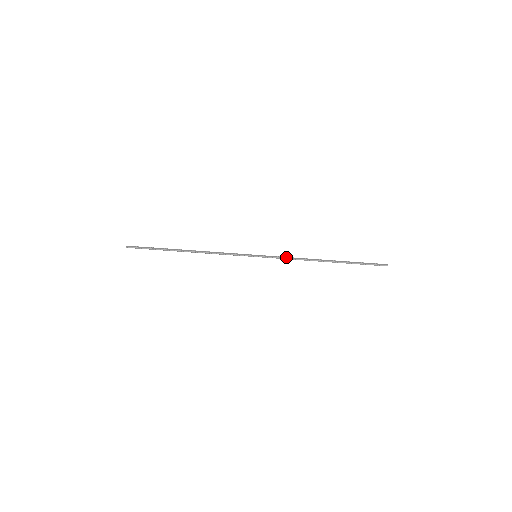
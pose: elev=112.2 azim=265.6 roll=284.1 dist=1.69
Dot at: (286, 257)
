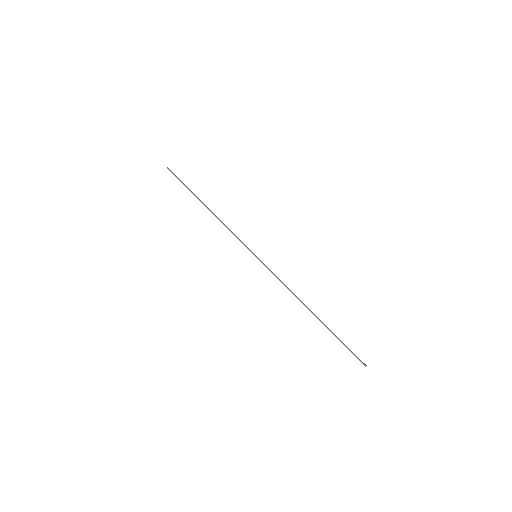
Dot at: occluded
